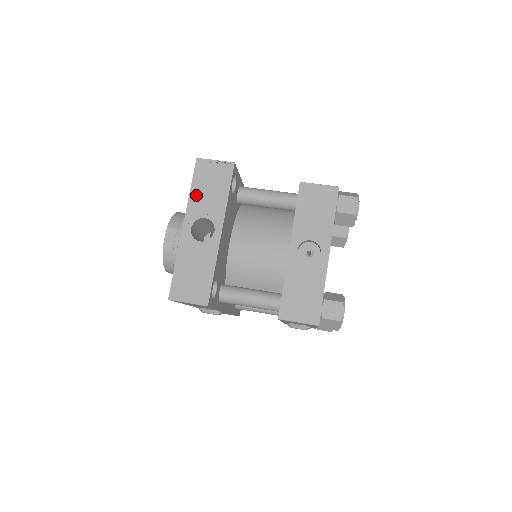
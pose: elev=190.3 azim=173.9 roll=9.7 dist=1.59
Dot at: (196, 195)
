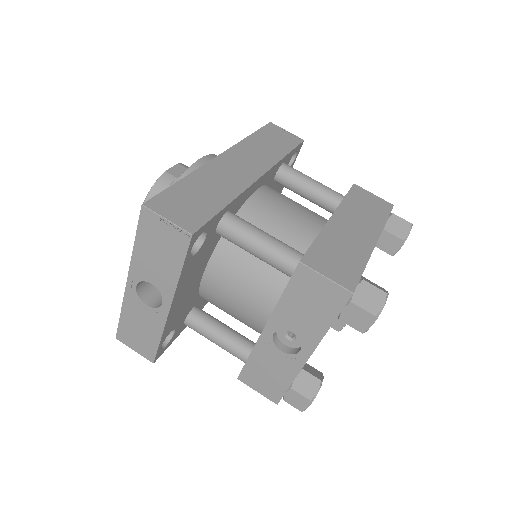
Dot at: (141, 253)
